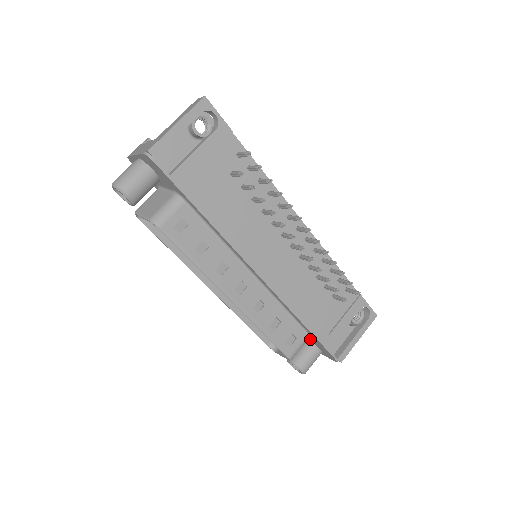
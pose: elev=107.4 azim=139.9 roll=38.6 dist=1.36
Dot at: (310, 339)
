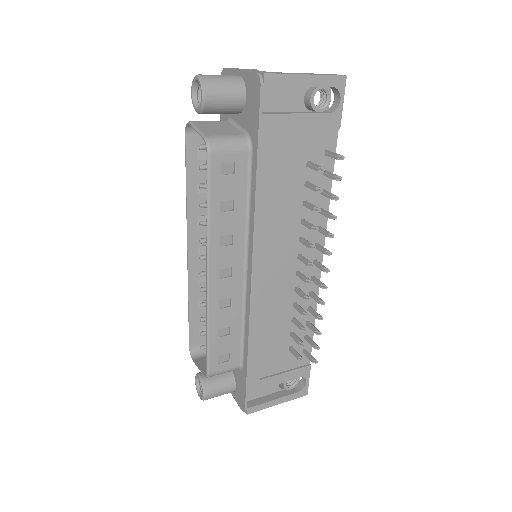
Dot at: (235, 371)
